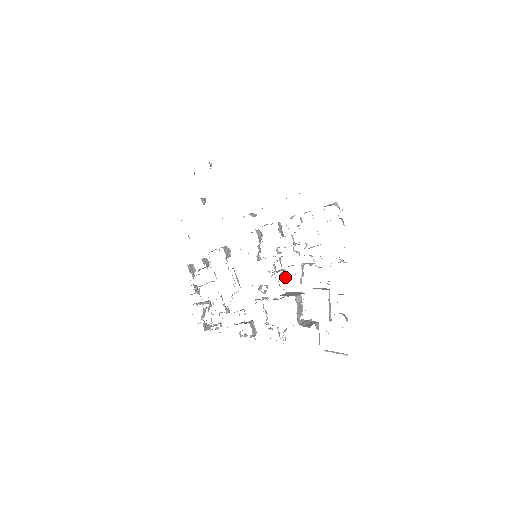
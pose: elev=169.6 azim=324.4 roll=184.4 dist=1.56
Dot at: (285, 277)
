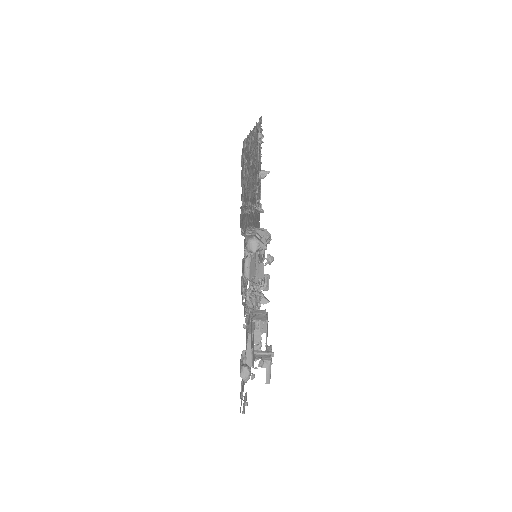
Dot at: occluded
